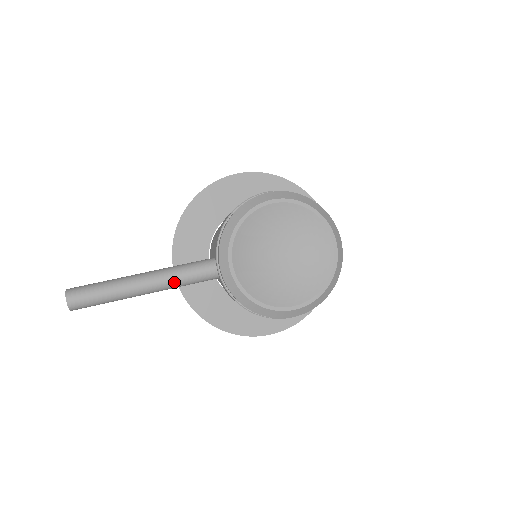
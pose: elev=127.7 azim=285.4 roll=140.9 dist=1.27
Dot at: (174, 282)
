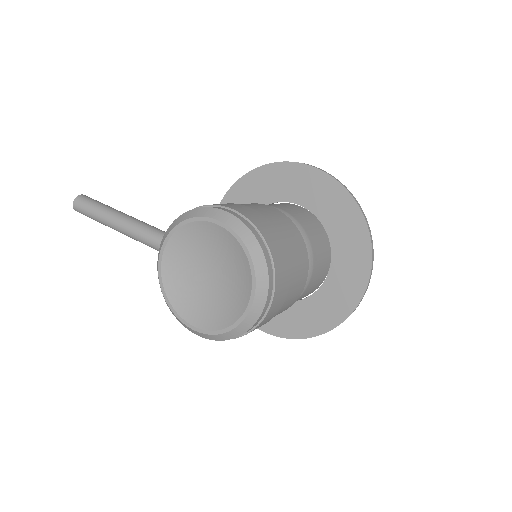
Dot at: (136, 237)
